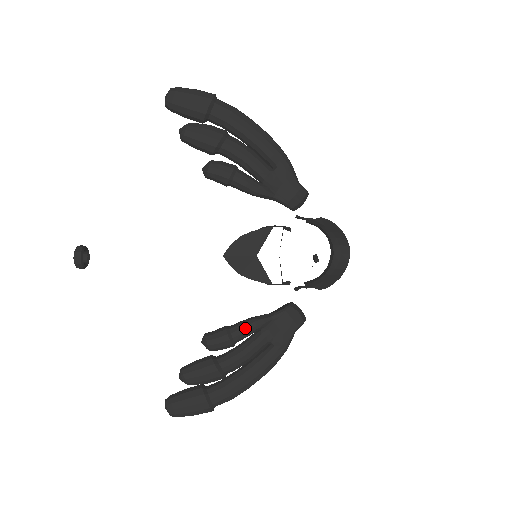
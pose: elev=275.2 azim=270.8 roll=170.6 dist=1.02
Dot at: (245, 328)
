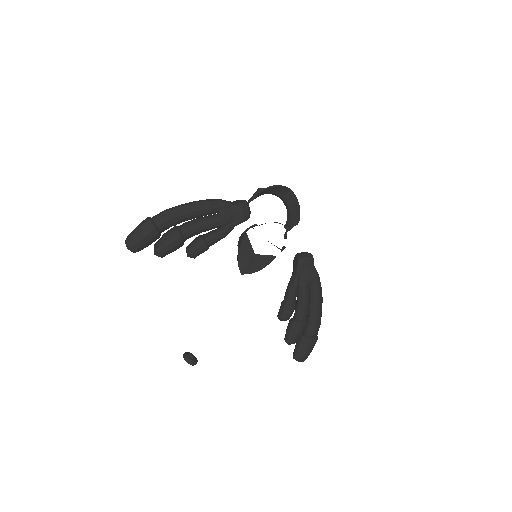
Dot at: (292, 294)
